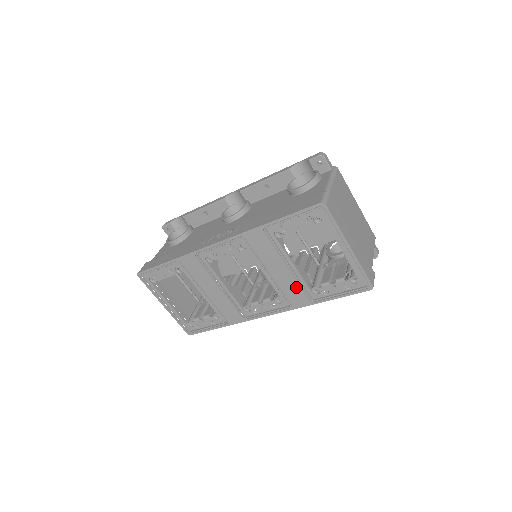
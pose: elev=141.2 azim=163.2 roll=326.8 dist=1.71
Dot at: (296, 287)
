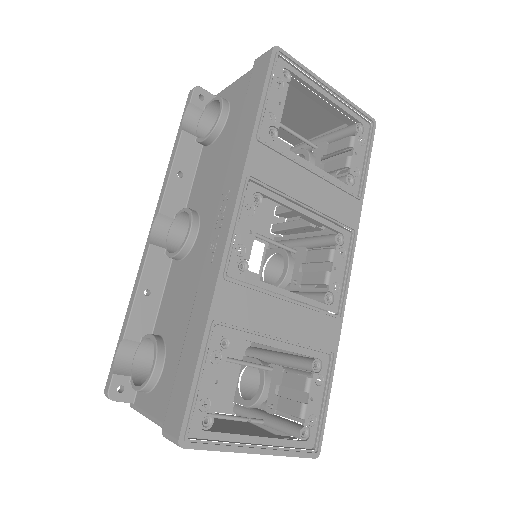
Dot at: (337, 195)
